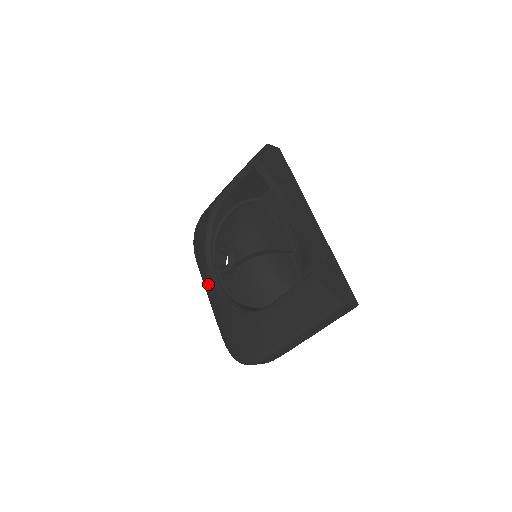
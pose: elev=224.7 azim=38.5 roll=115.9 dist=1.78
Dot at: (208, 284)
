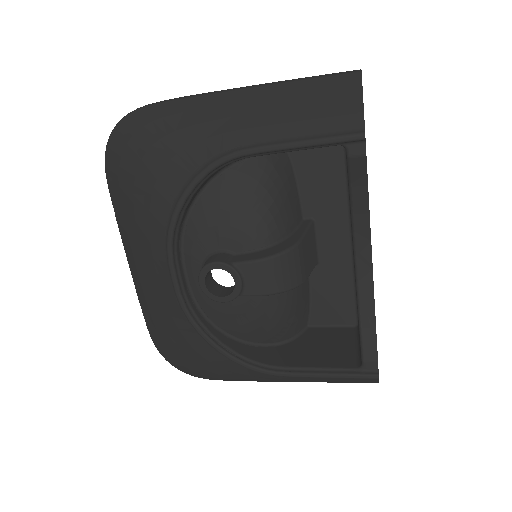
Dot at: (151, 268)
